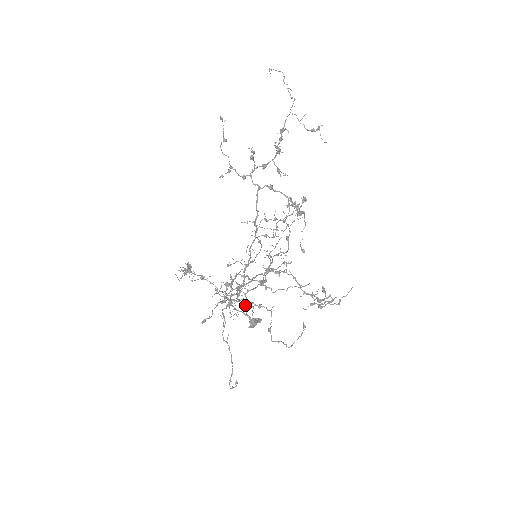
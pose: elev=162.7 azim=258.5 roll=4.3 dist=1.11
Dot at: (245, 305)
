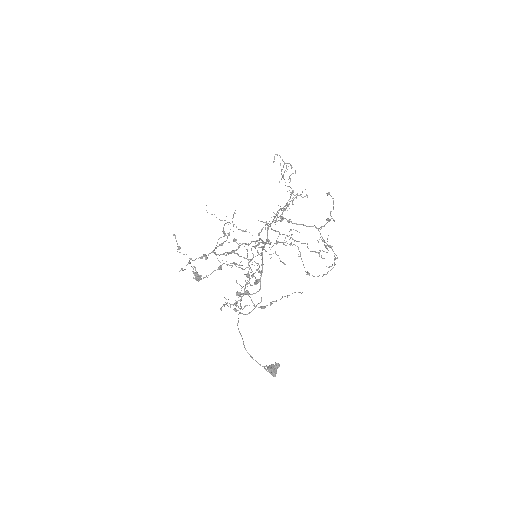
Dot at: occluded
